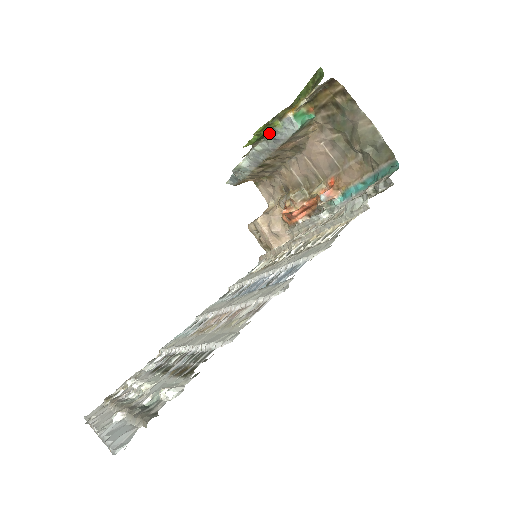
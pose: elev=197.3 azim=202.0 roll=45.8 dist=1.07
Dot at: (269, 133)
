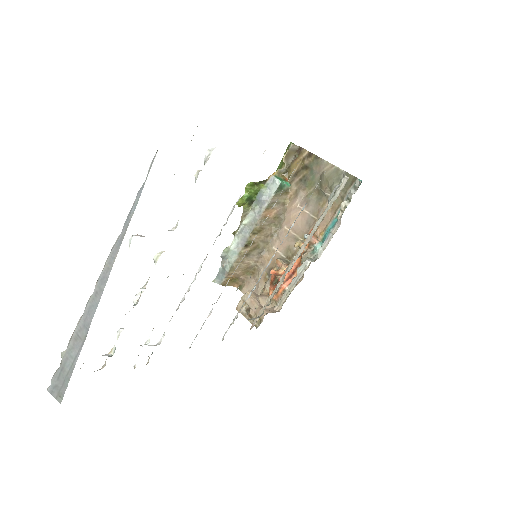
Dot at: (256, 198)
